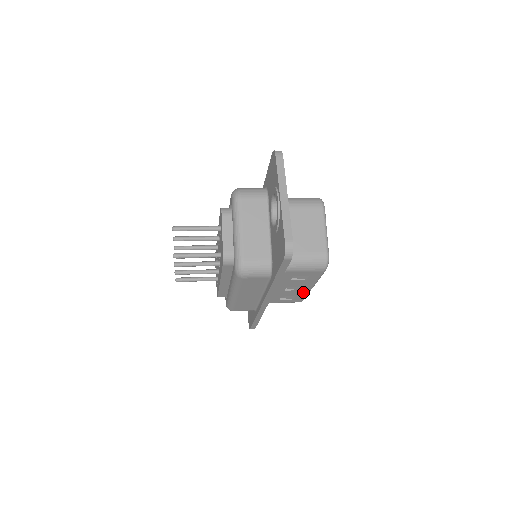
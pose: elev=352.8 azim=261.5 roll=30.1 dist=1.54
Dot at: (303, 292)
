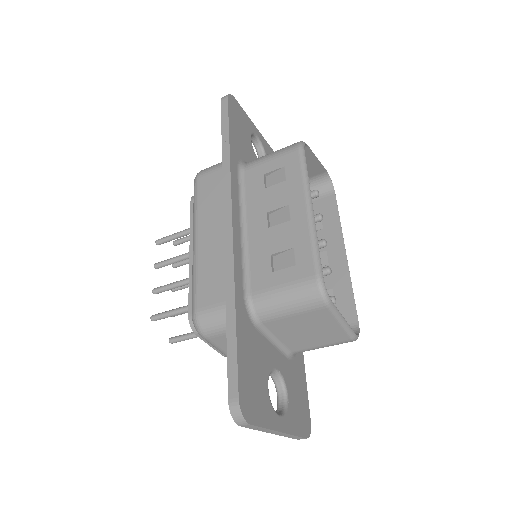
Dot at: (301, 229)
